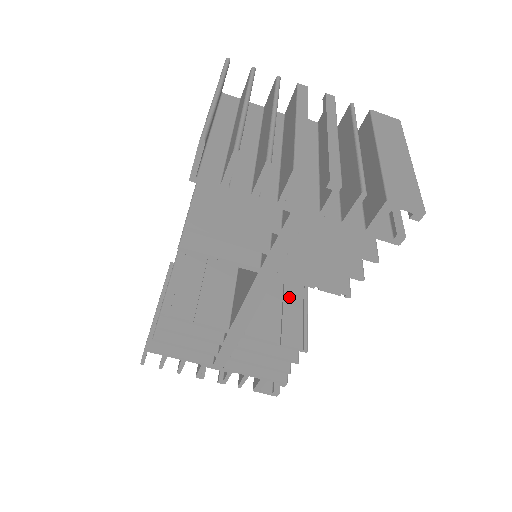
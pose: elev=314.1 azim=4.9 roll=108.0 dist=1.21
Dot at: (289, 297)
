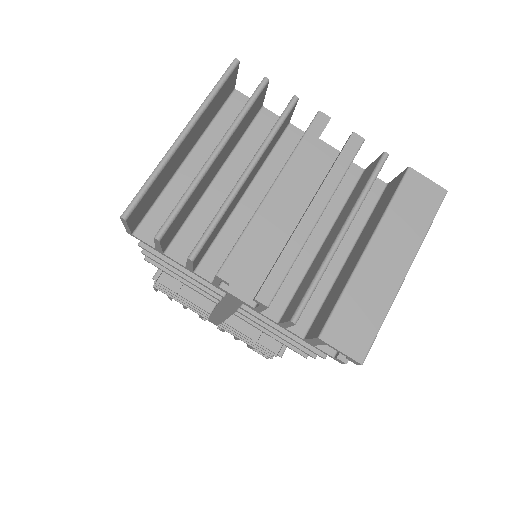
Dot at: occluded
